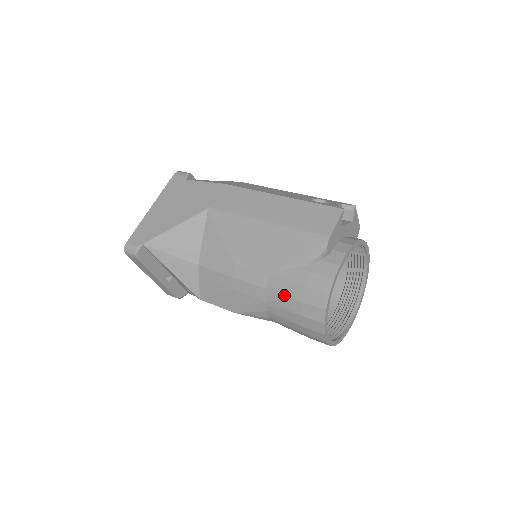
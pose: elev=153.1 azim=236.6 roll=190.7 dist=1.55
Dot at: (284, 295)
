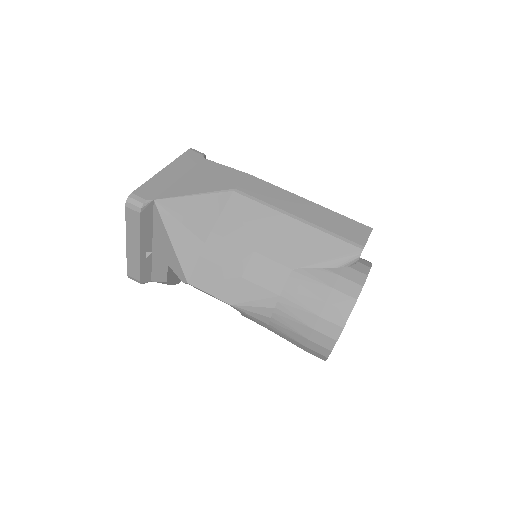
Dot at: (306, 292)
